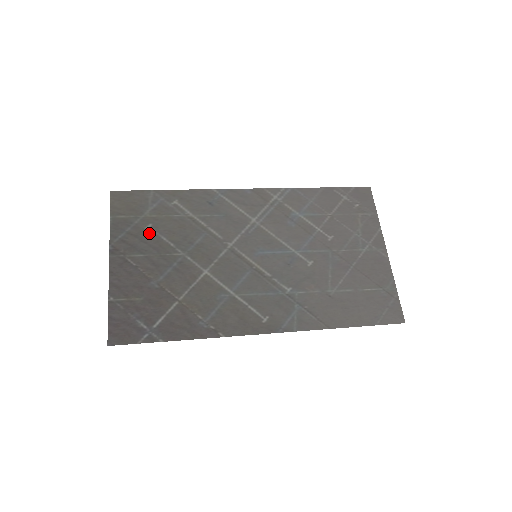
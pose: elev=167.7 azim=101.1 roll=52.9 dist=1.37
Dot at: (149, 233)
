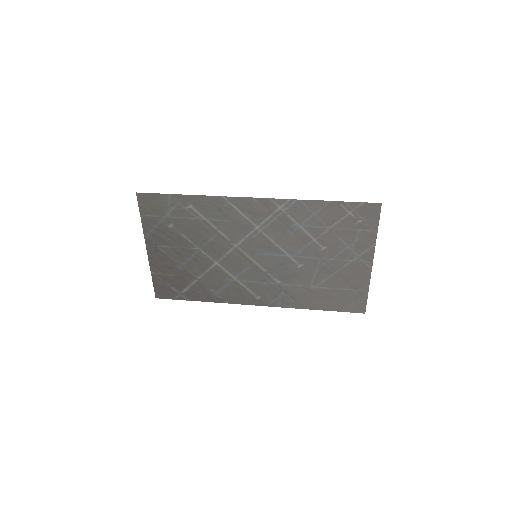
Dot at: (172, 231)
